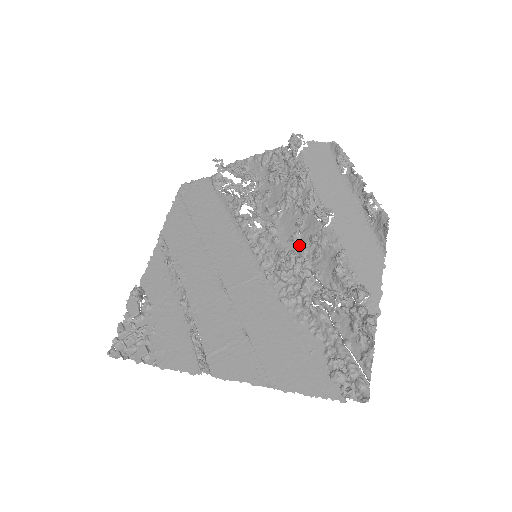
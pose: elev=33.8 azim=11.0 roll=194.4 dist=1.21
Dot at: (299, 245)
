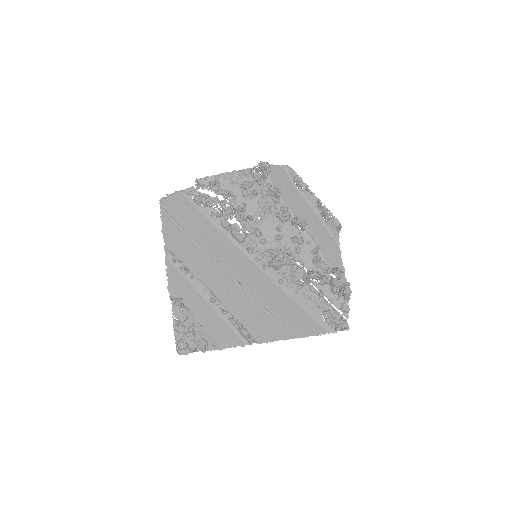
Dot at: (282, 244)
